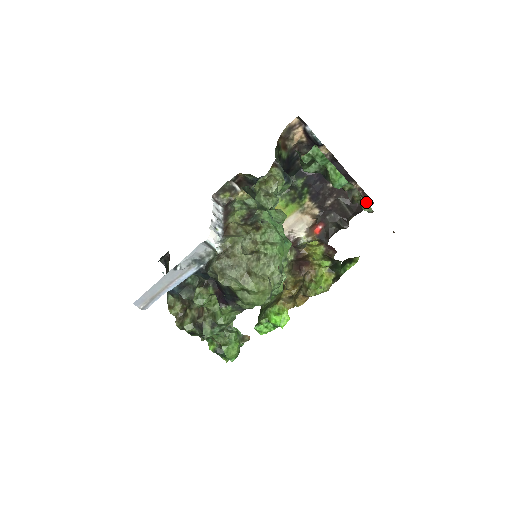
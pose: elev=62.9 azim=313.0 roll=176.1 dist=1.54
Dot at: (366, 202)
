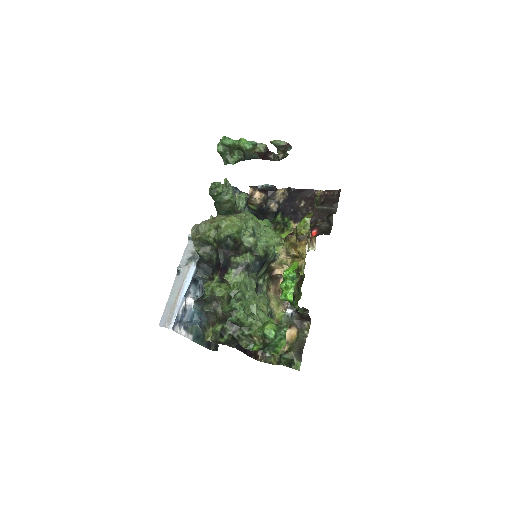
Dot at: (336, 195)
